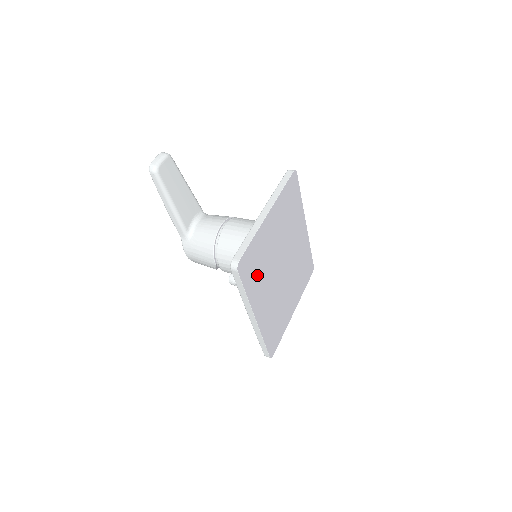
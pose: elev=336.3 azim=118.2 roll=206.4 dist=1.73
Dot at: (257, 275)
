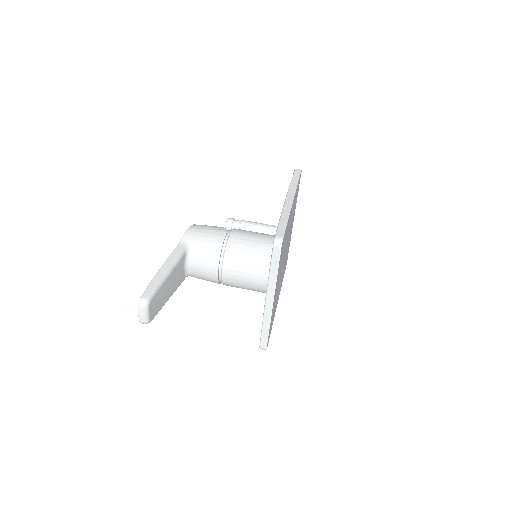
Dot at: (274, 310)
